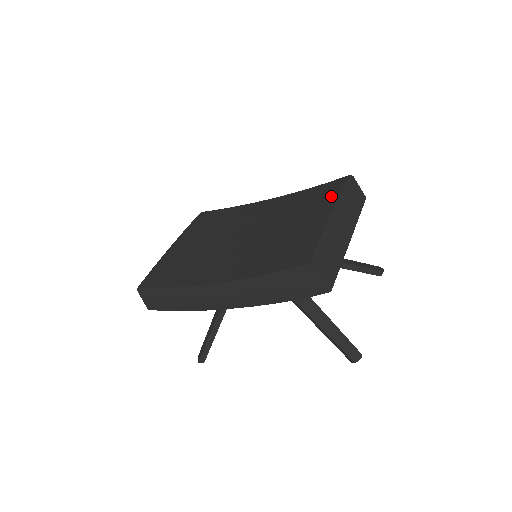
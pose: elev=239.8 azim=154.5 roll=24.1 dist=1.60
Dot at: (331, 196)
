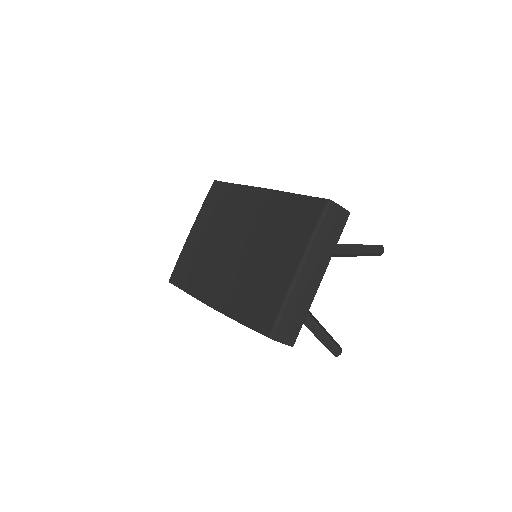
Dot at: (304, 234)
